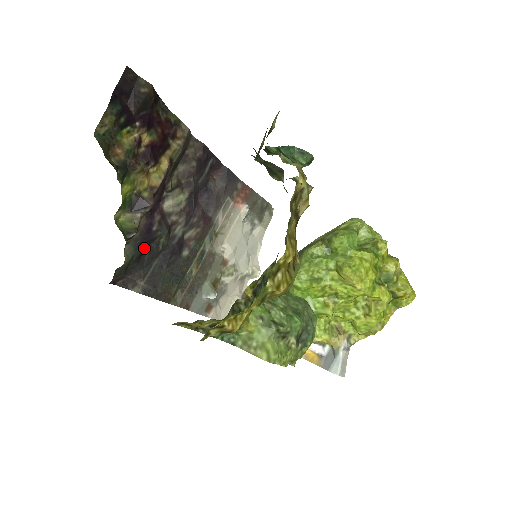
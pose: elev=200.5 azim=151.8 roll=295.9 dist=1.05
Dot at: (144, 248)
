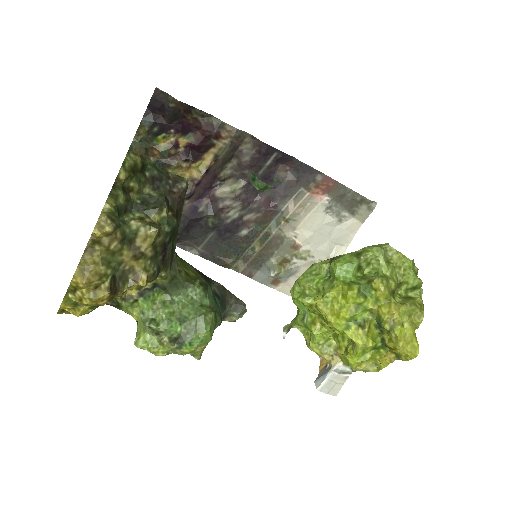
Dot at: (190, 224)
